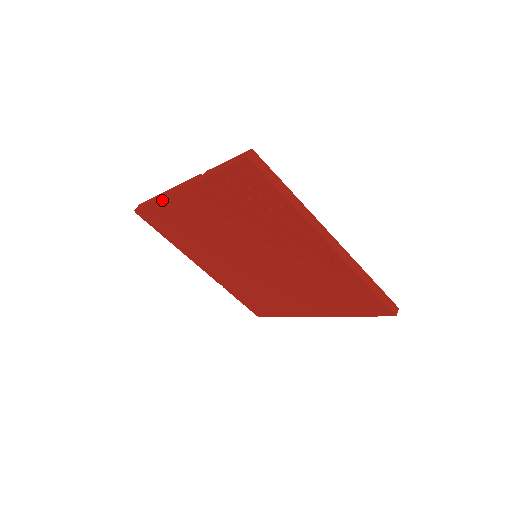
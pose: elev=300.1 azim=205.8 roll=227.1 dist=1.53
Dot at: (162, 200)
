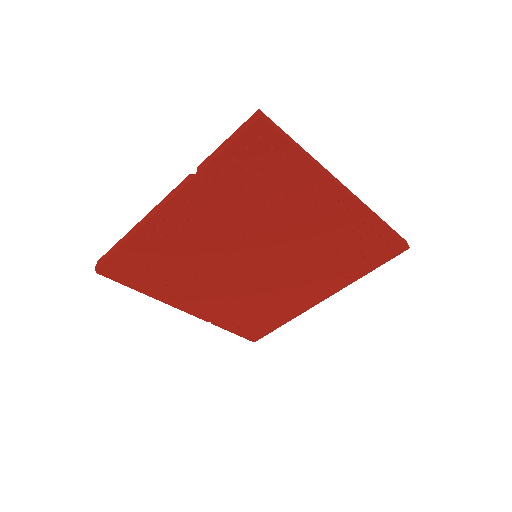
Dot at: (139, 233)
